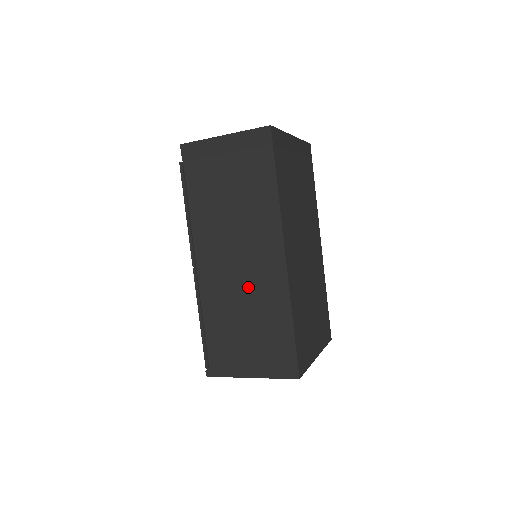
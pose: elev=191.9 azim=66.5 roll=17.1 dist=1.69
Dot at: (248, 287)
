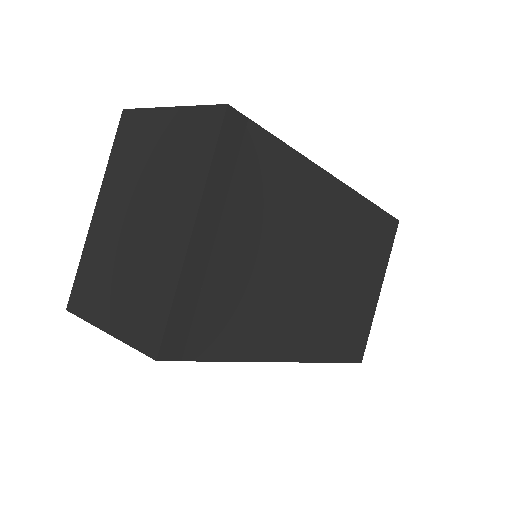
Dot at: occluded
